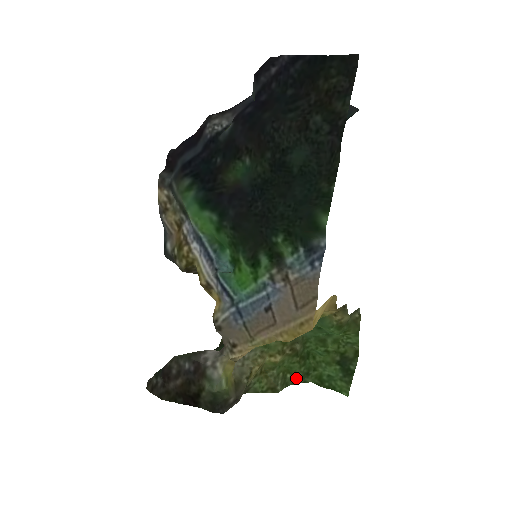
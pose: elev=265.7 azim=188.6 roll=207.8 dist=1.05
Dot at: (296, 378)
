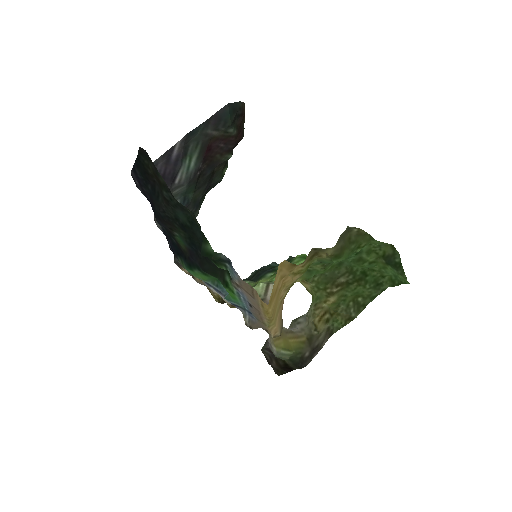
Dot at: (370, 295)
